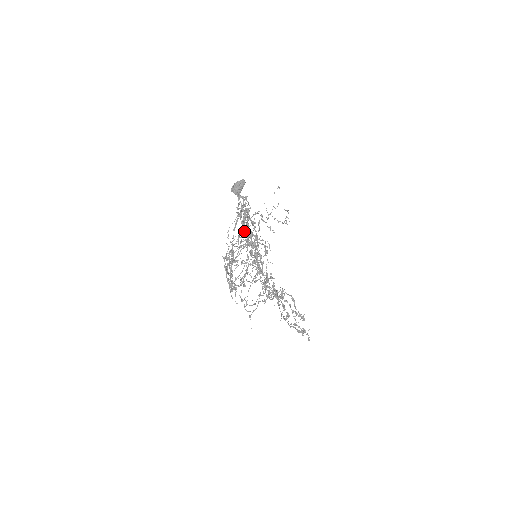
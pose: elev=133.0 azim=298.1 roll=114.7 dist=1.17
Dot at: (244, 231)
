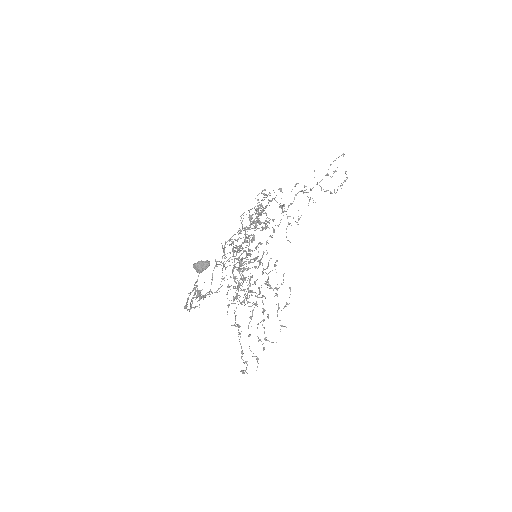
Dot at: occluded
